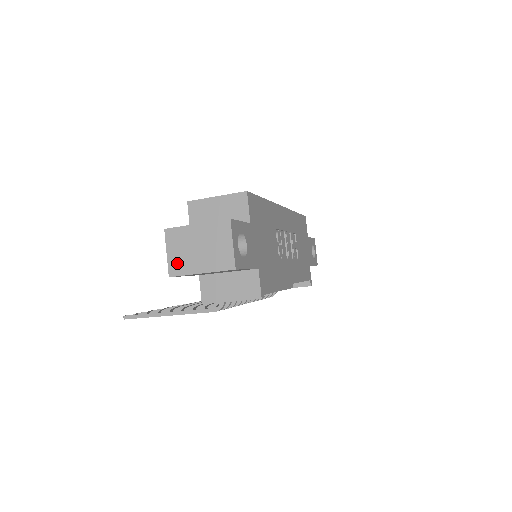
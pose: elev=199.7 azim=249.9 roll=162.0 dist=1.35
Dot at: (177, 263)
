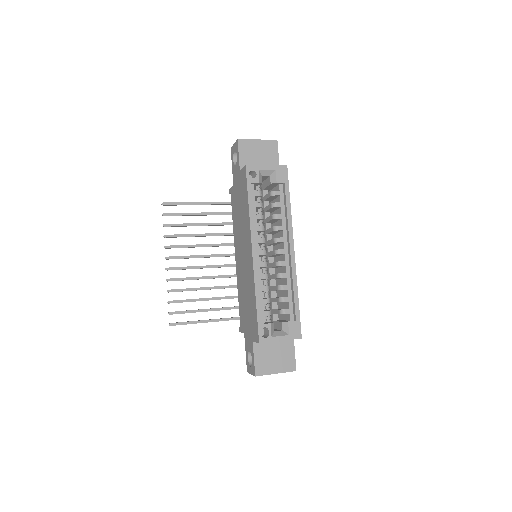
Dot at: occluded
